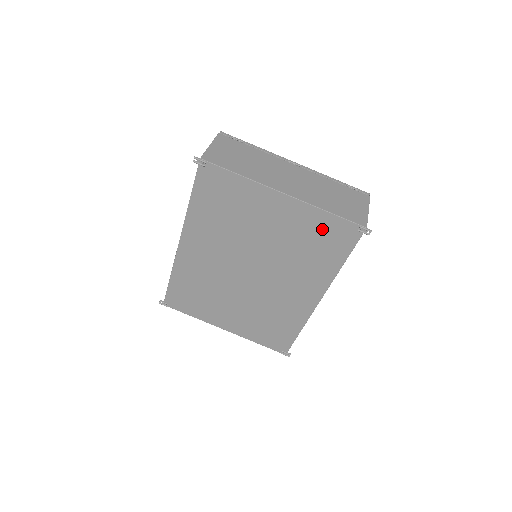
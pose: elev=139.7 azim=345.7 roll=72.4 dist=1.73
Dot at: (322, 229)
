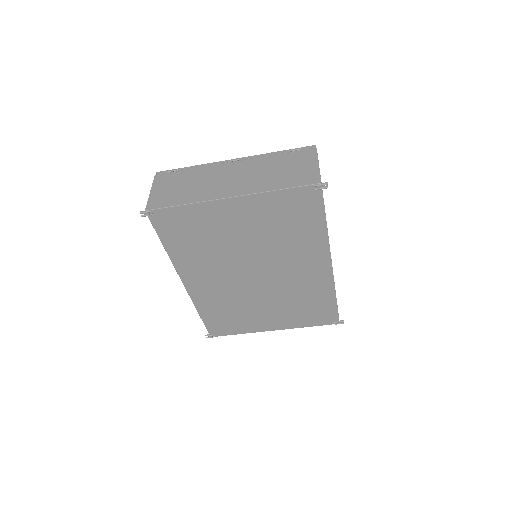
Dot at: (285, 207)
